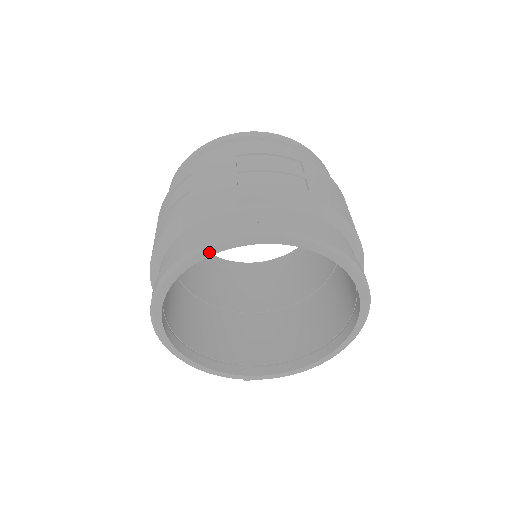
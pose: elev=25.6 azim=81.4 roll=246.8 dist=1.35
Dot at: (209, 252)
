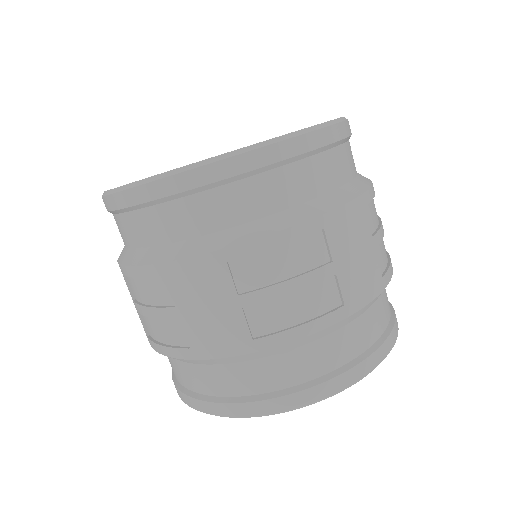
Dot at: occluded
